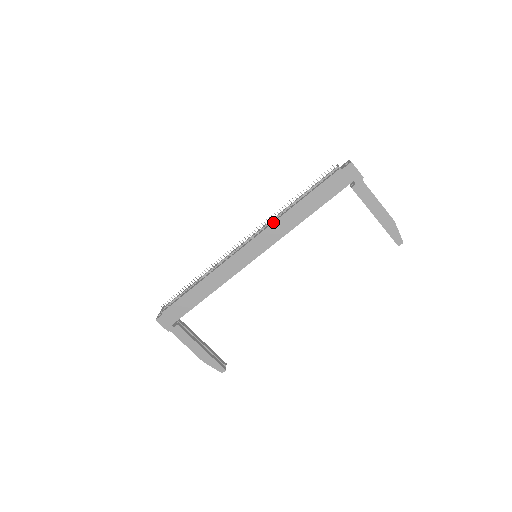
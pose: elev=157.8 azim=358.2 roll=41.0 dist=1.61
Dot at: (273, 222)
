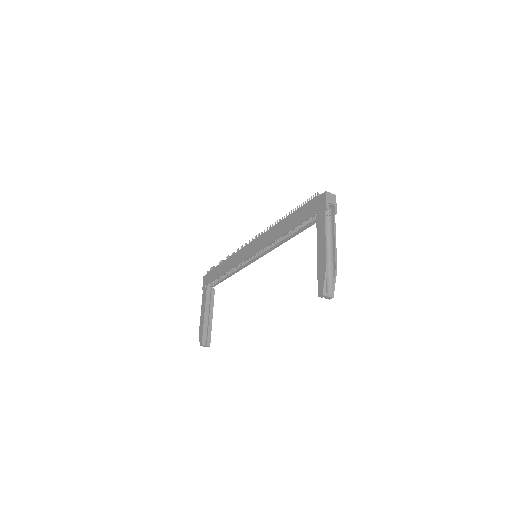
Dot at: (271, 228)
